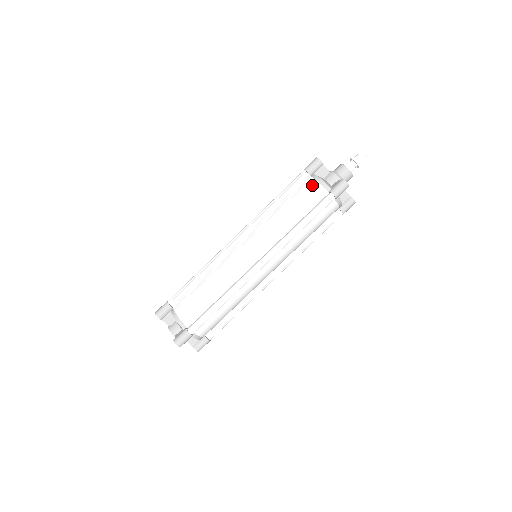
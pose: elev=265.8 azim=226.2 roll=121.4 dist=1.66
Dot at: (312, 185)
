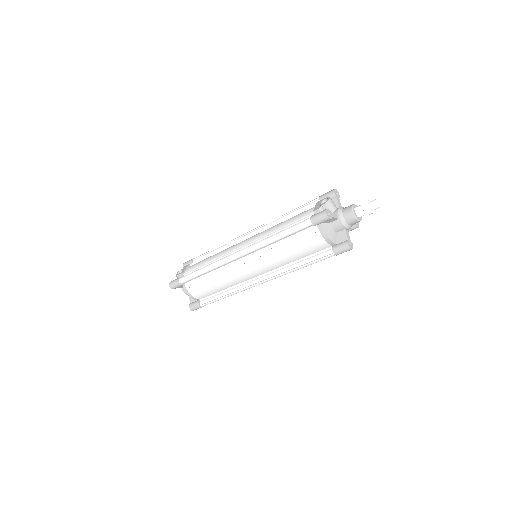
Dot at: (316, 238)
